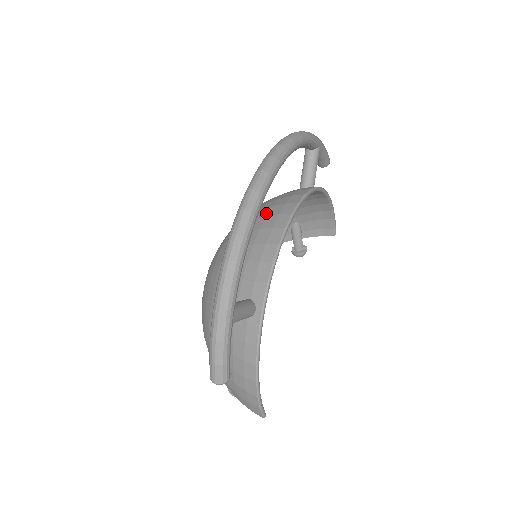
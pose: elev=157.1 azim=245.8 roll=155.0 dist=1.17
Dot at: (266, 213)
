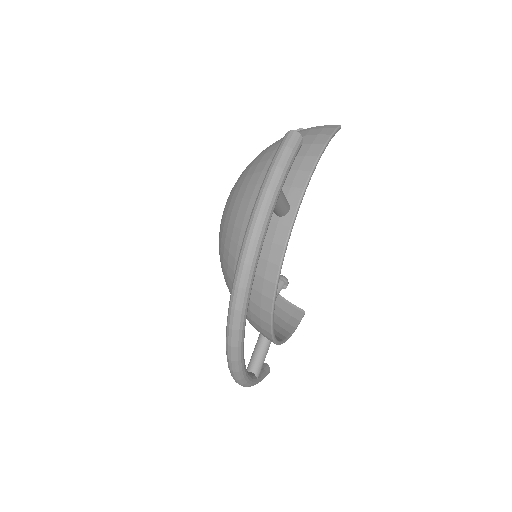
Dot at: occluded
